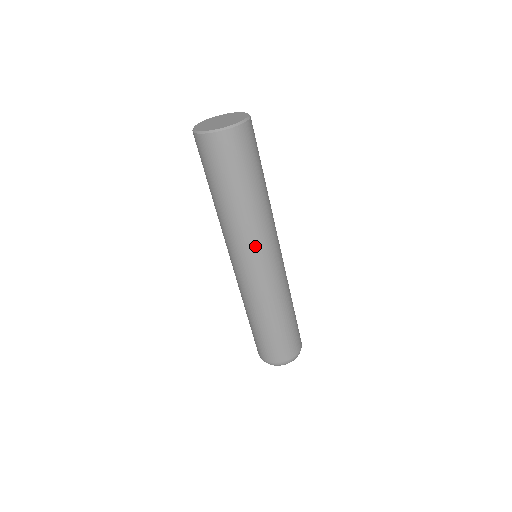
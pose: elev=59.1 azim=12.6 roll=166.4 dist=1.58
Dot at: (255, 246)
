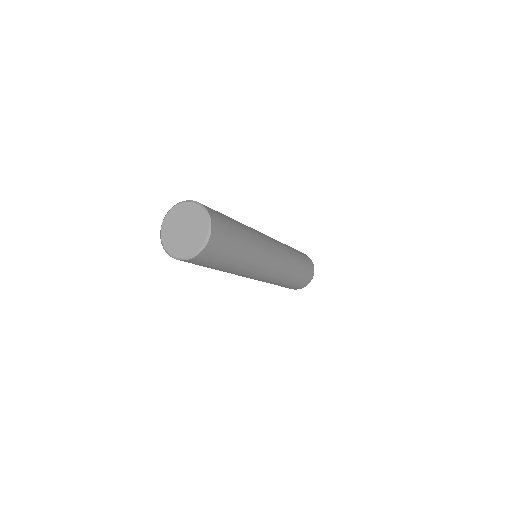
Dot at: occluded
